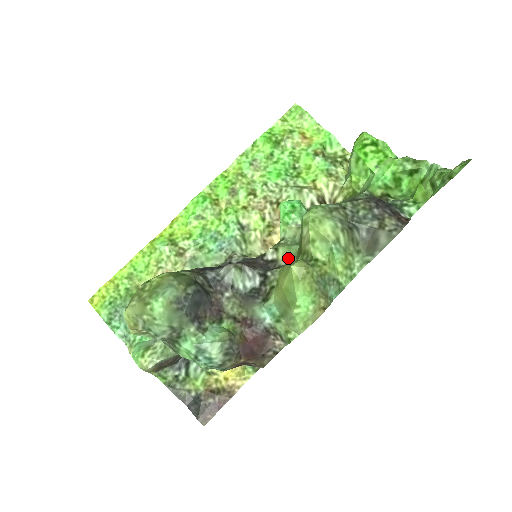
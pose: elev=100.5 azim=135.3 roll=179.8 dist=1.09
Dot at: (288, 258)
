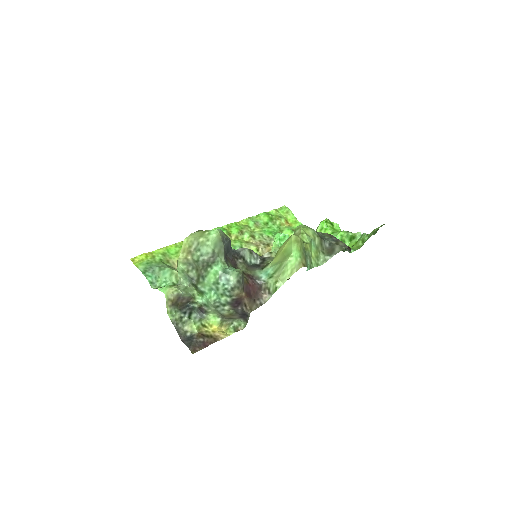
Dot at: occluded
